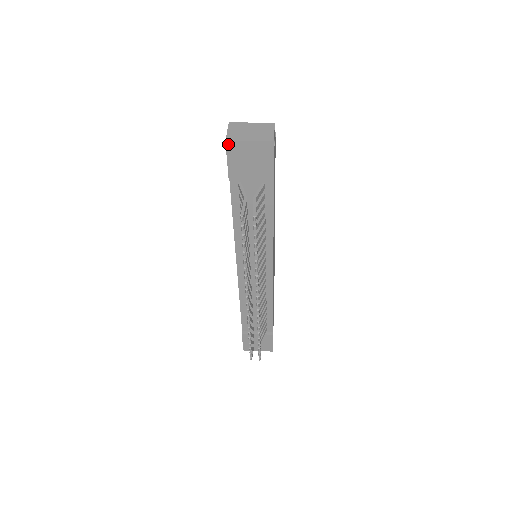
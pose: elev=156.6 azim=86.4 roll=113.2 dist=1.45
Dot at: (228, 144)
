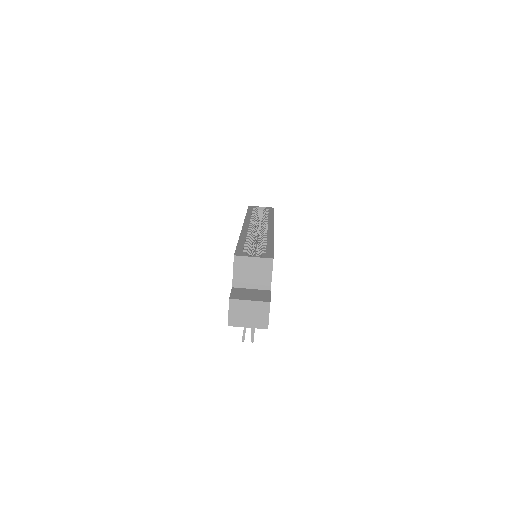
Dot at: (230, 325)
